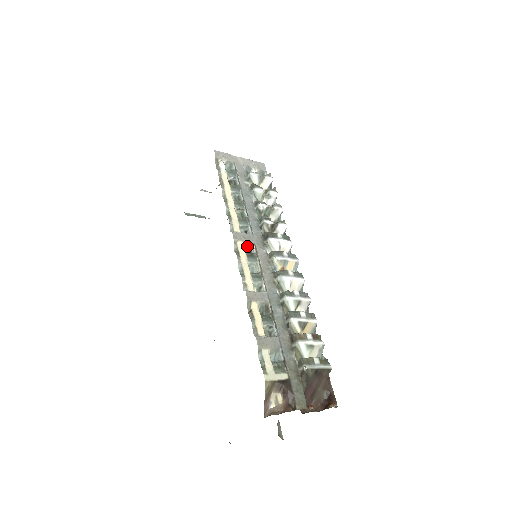
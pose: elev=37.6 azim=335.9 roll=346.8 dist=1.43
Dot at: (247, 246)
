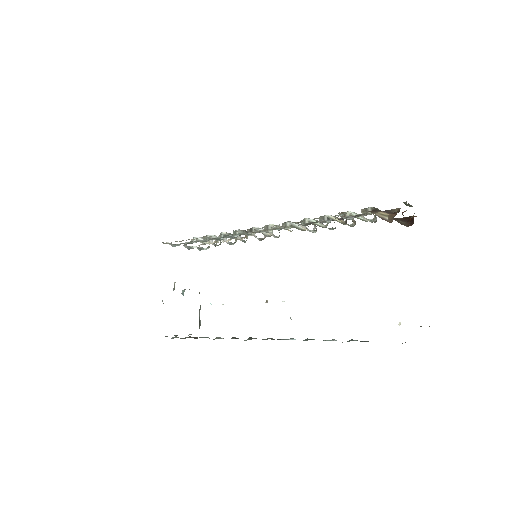
Dot at: (246, 234)
